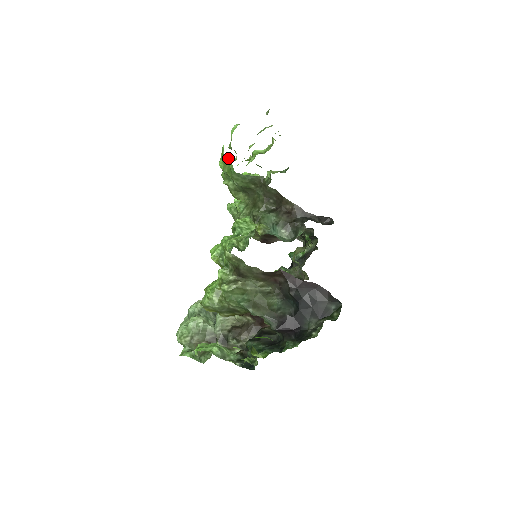
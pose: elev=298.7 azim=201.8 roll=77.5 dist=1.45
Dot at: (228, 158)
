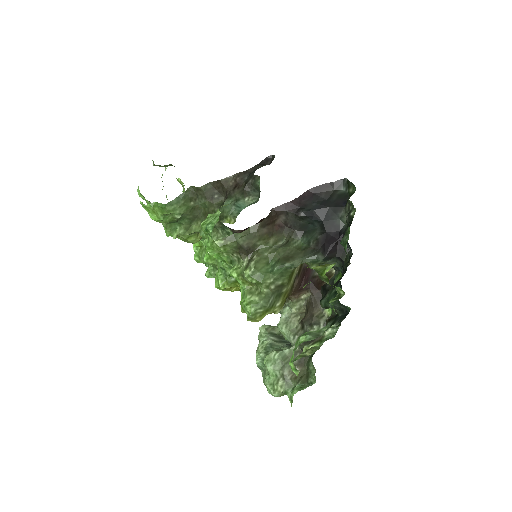
Dot at: (152, 204)
